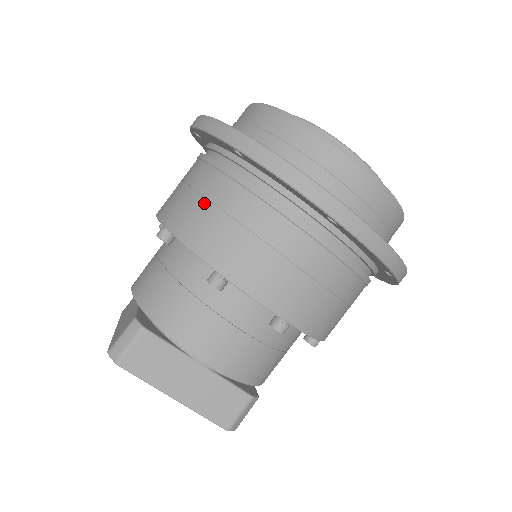
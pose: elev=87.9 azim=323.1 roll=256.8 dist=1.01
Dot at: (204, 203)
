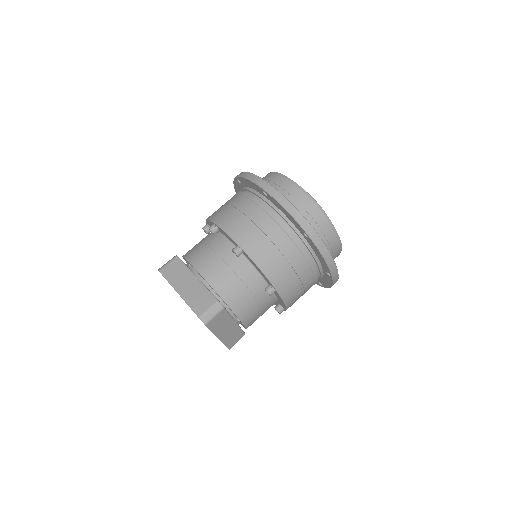
Dot at: (222, 205)
